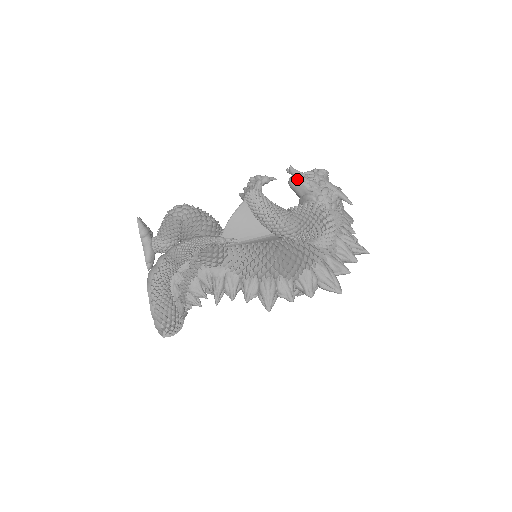
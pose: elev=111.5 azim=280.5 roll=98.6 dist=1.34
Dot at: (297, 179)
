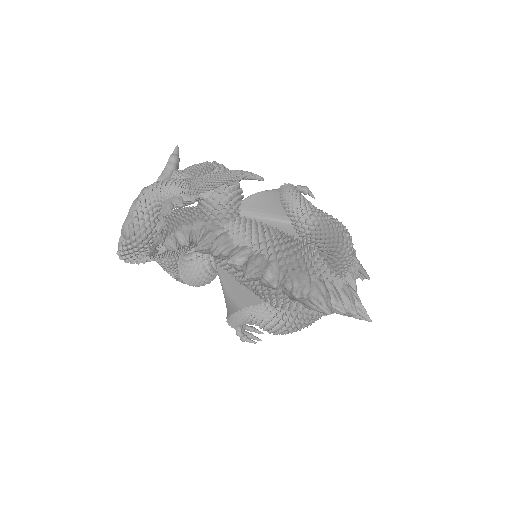
Dot at: occluded
